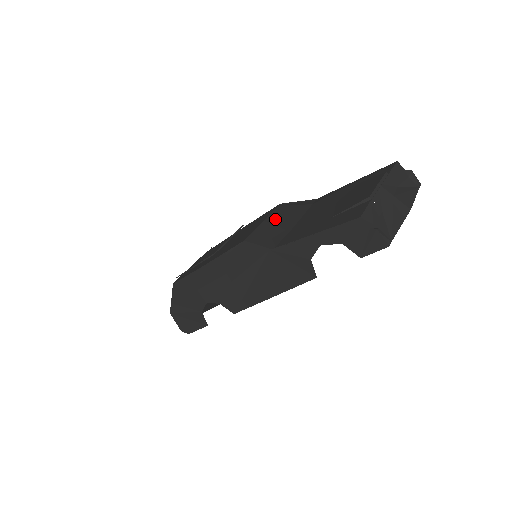
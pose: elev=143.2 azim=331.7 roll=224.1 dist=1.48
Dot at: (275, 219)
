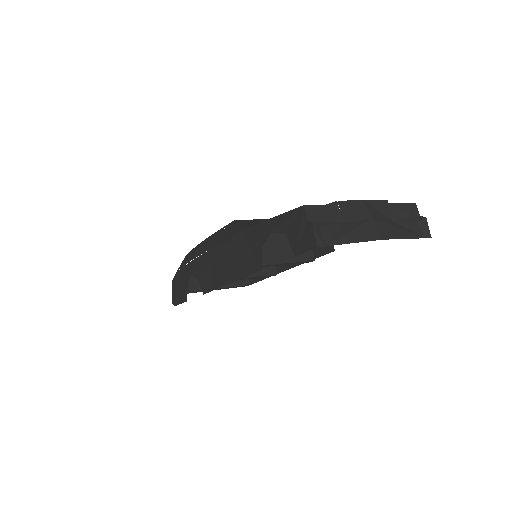
Dot at: occluded
